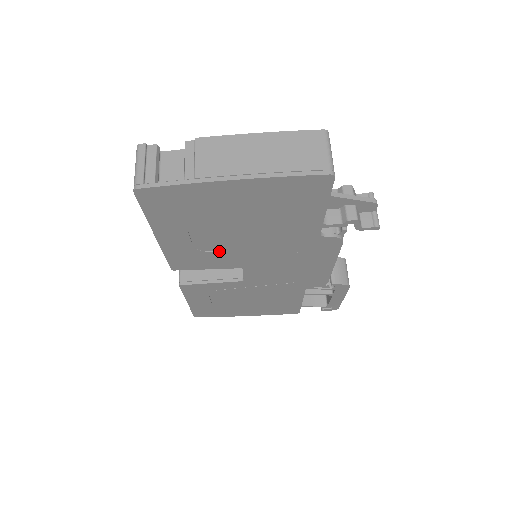
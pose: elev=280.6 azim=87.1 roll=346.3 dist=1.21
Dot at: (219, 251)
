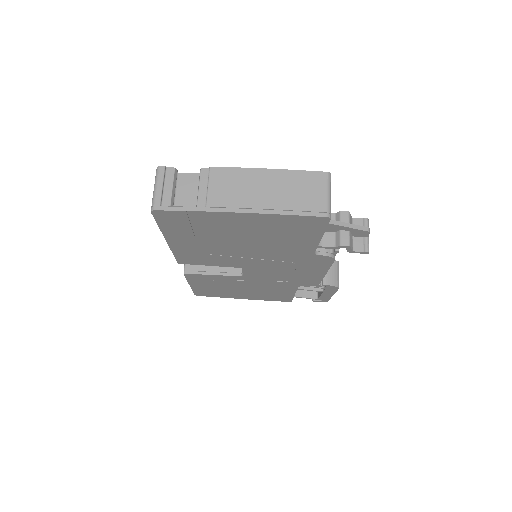
Dot at: (222, 255)
